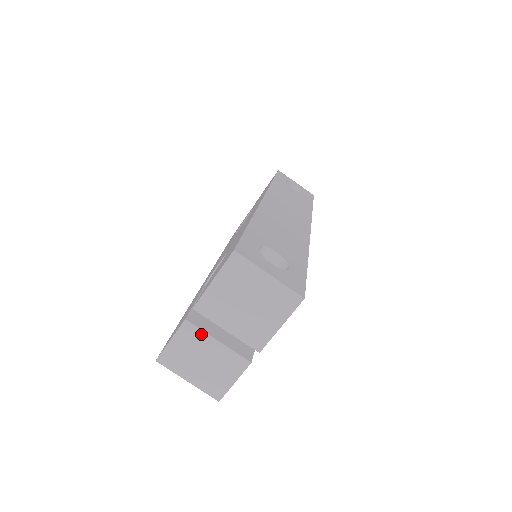
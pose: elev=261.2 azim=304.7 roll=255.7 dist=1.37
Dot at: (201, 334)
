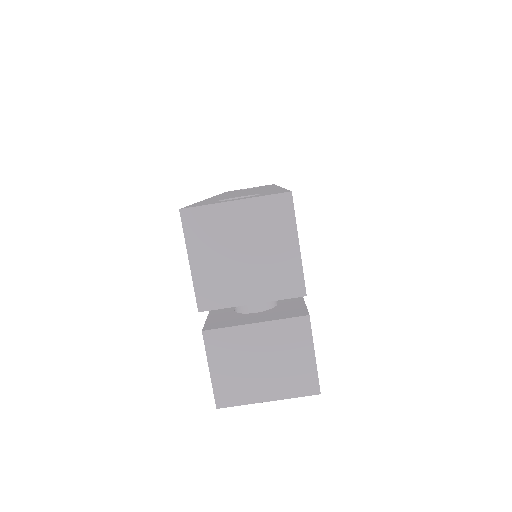
Dot at: (232, 333)
